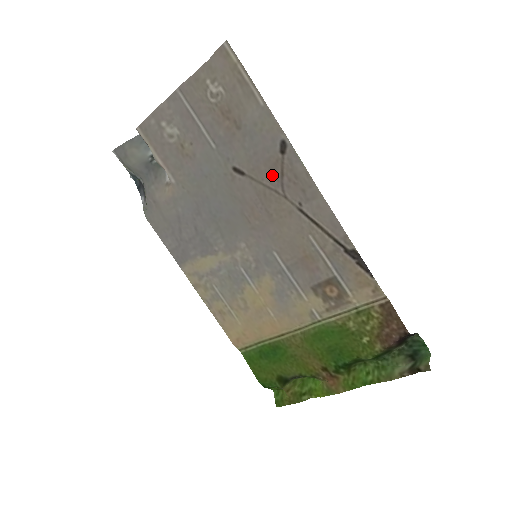
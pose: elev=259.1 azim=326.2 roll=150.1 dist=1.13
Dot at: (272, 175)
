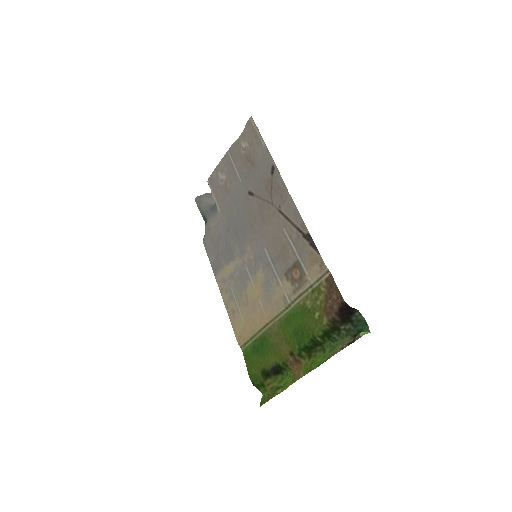
Dot at: (267, 190)
